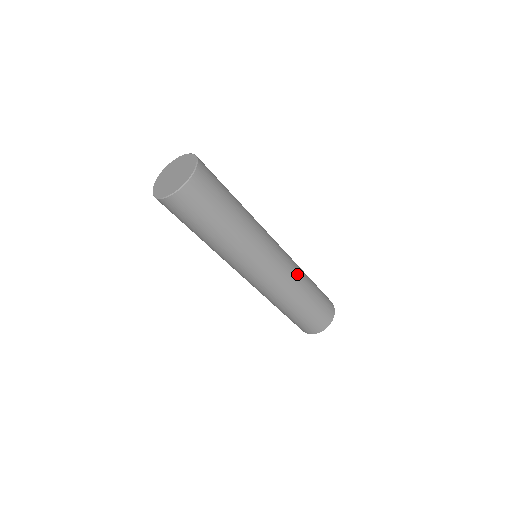
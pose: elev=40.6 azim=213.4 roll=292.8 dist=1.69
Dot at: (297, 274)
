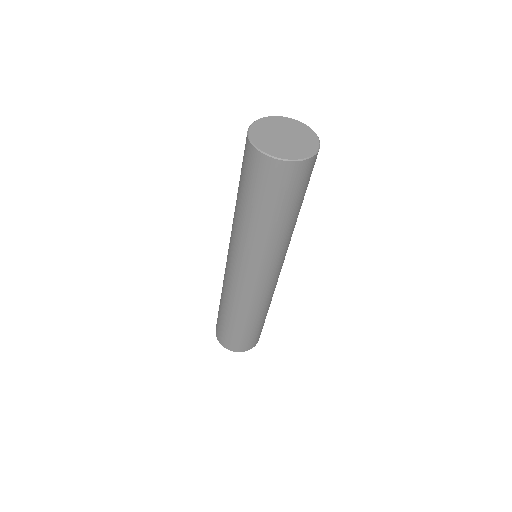
Dot at: occluded
